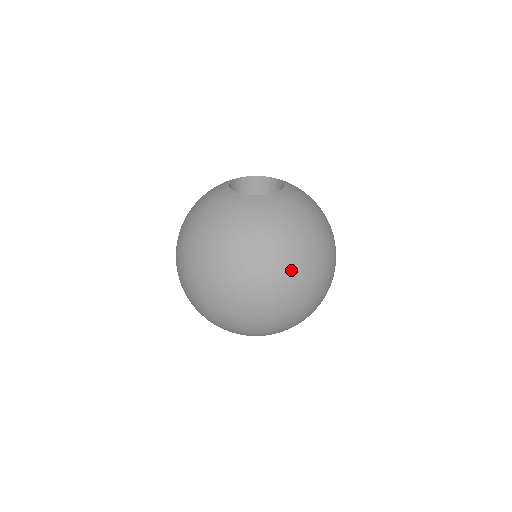
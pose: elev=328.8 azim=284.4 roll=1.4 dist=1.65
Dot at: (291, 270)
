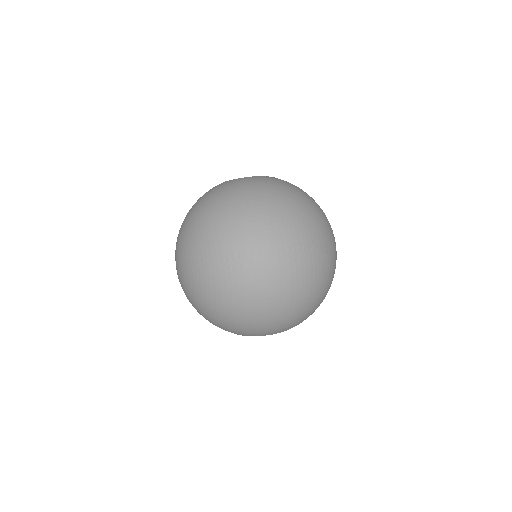
Dot at: (320, 219)
